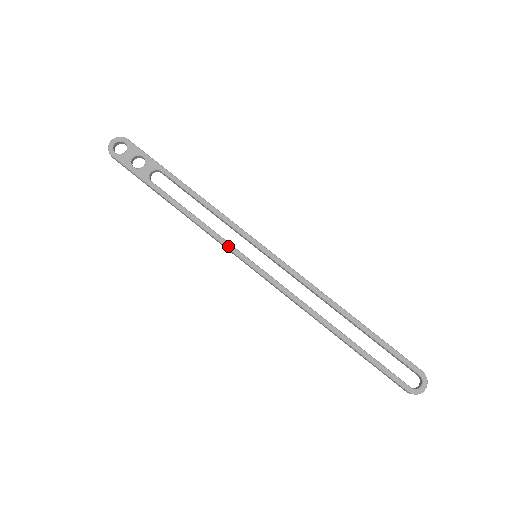
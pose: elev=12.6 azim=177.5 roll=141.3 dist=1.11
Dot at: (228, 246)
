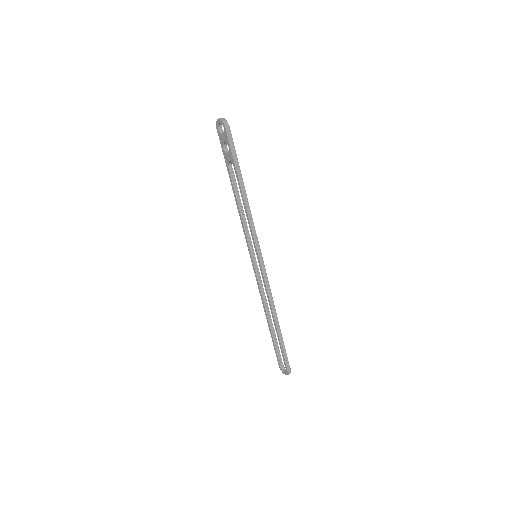
Dot at: (246, 238)
